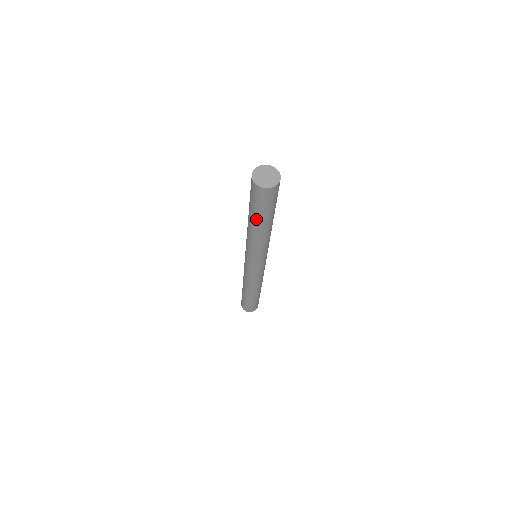
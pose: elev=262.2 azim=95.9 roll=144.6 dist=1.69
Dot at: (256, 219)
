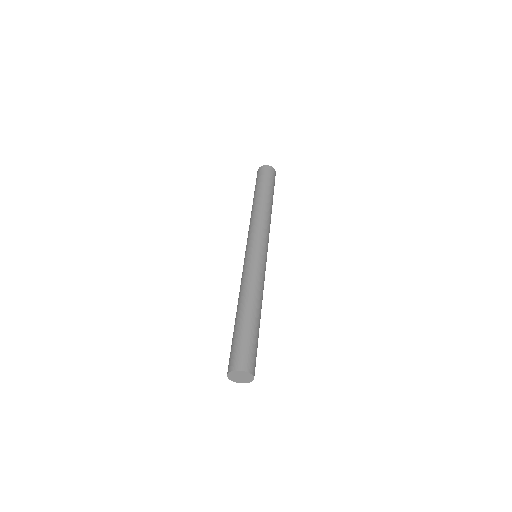
Dot at: occluded
